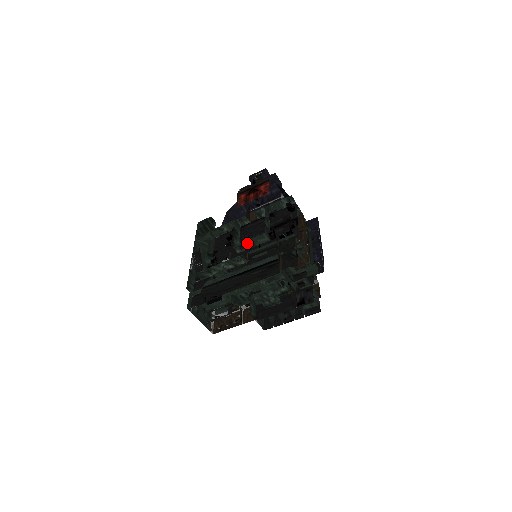
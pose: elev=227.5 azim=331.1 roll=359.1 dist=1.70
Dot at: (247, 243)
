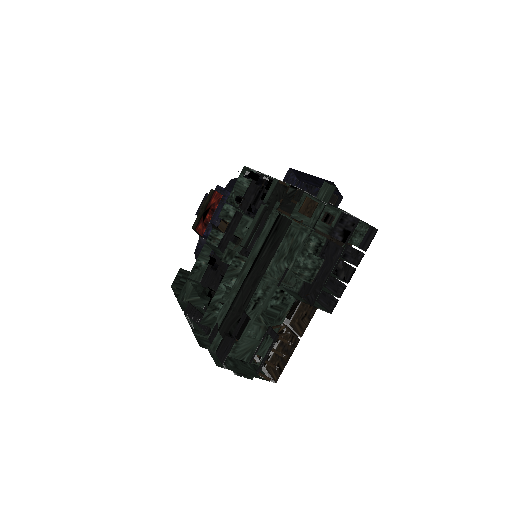
Dot at: occluded
